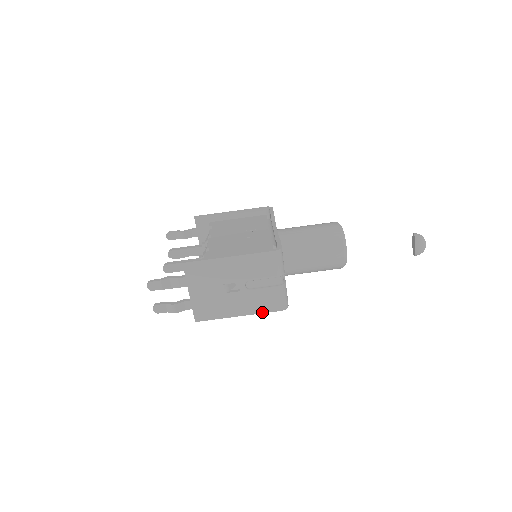
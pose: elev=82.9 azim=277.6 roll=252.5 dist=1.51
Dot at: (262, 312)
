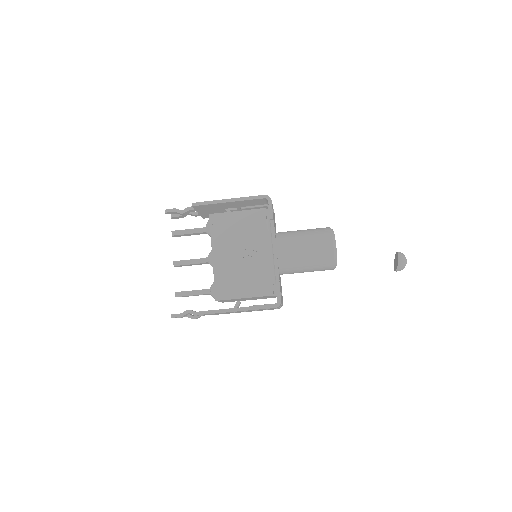
Dot at: (262, 310)
